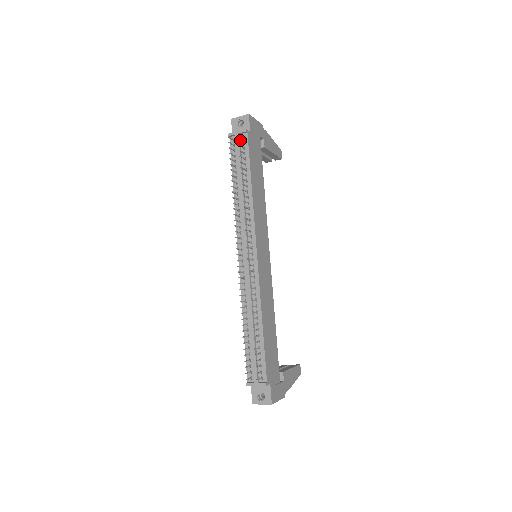
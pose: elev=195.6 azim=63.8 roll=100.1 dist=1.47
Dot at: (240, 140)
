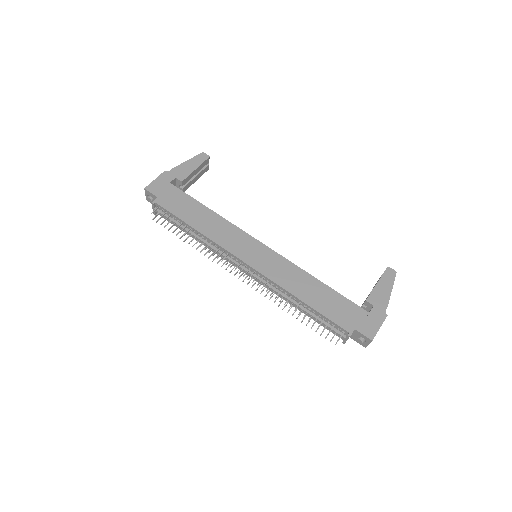
Dot at: occluded
